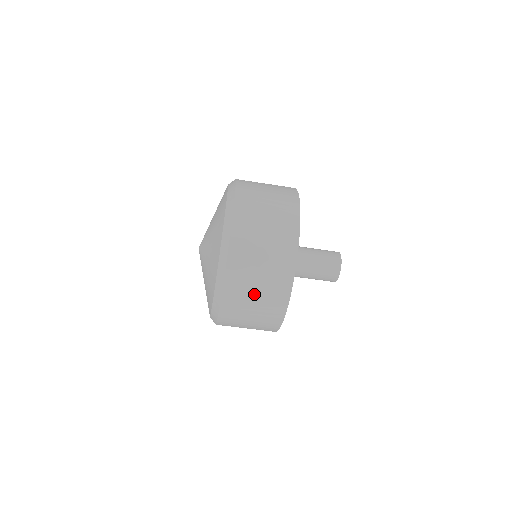
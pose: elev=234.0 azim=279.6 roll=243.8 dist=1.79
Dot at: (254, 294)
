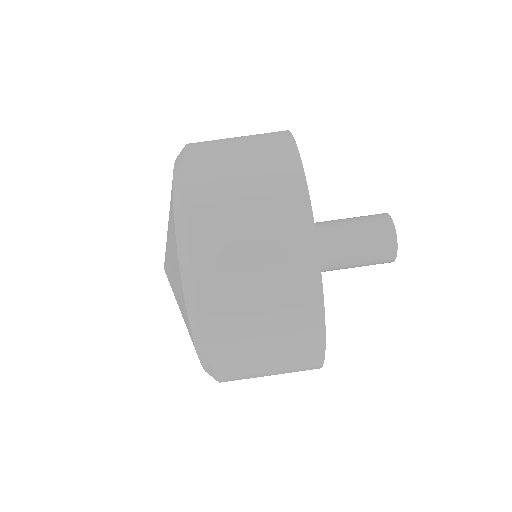
Dot at: (251, 261)
